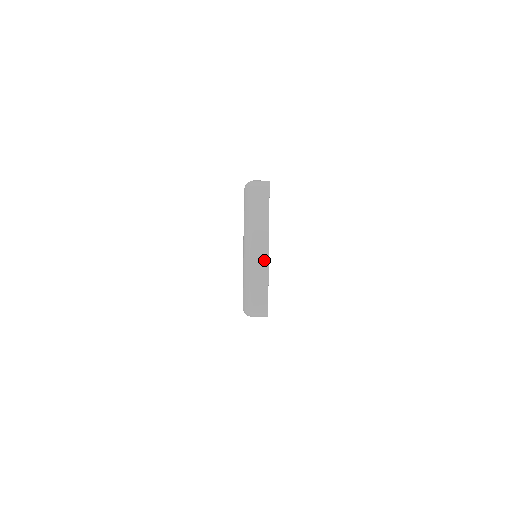
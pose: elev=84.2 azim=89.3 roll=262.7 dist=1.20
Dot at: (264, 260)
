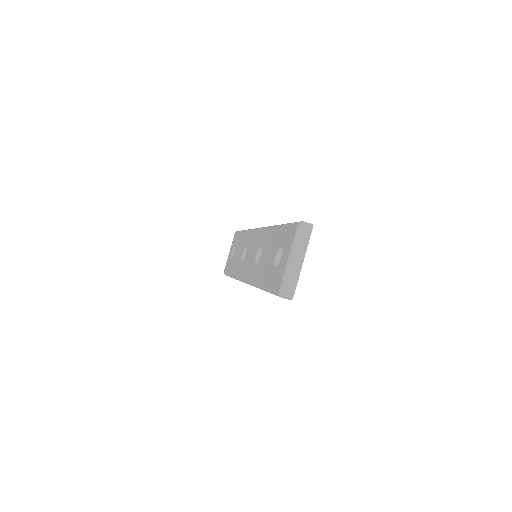
Dot at: (299, 268)
